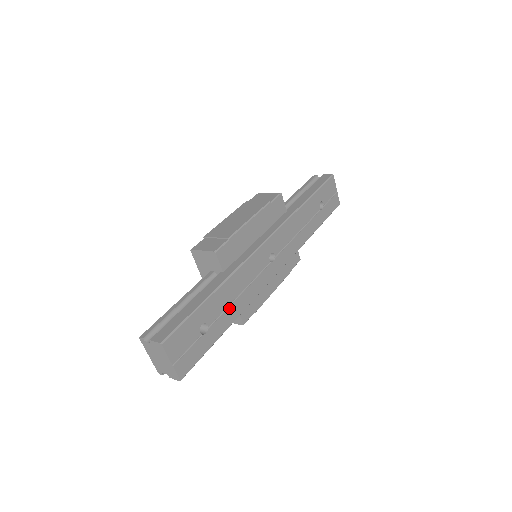
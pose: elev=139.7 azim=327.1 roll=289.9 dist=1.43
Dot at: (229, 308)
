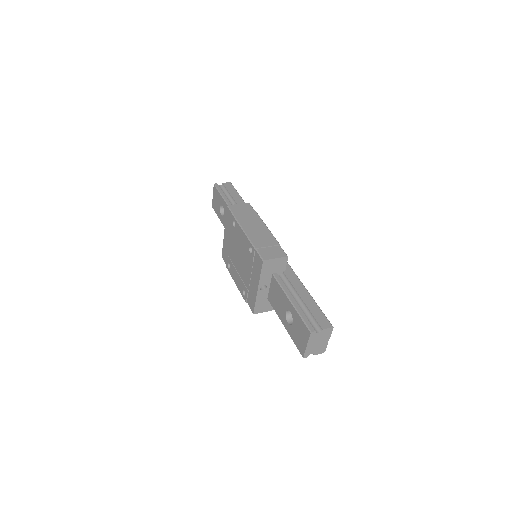
Dot at: occluded
